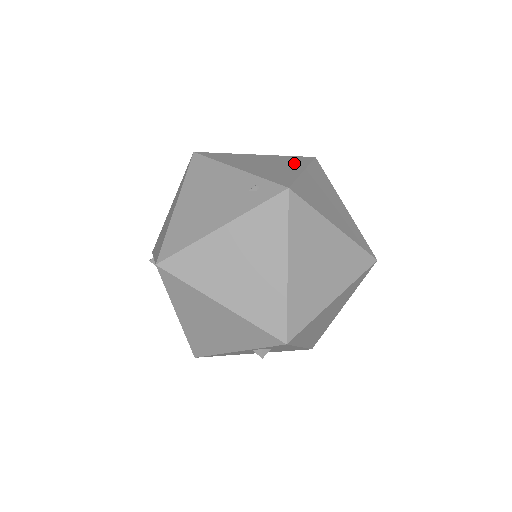
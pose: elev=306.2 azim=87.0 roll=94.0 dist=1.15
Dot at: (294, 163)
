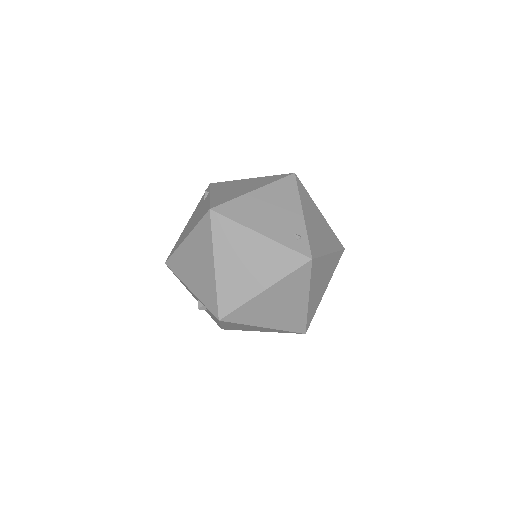
Dot at: (331, 242)
